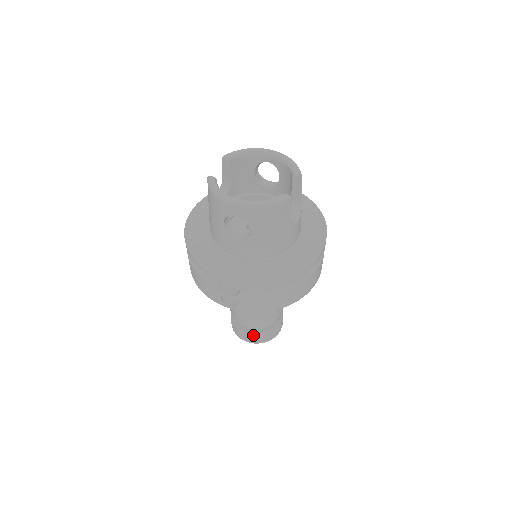
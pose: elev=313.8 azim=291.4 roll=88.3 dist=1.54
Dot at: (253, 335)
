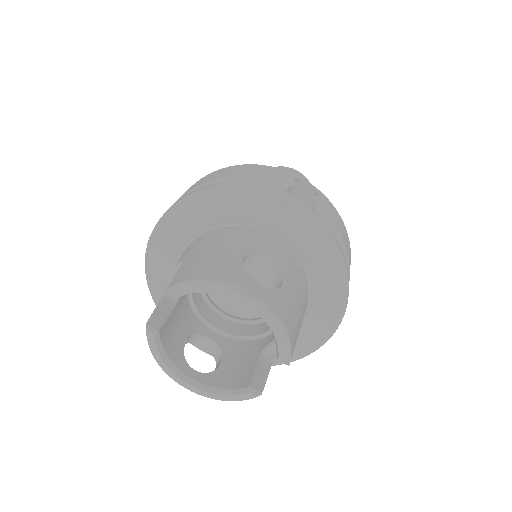
Dot at: occluded
